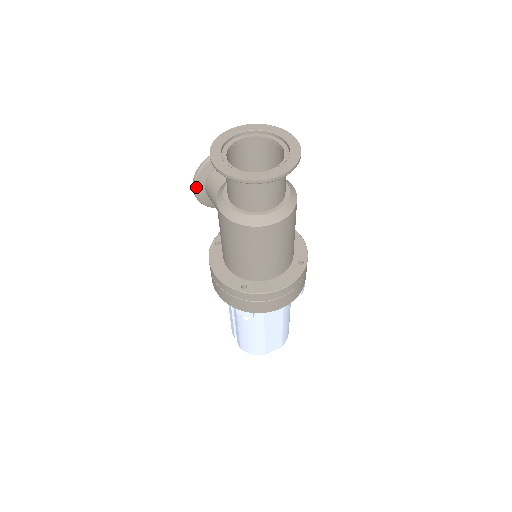
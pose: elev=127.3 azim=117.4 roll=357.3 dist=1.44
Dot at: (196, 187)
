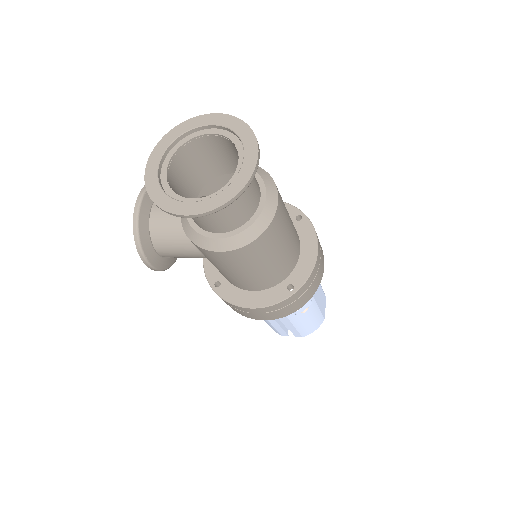
Dot at: (150, 262)
